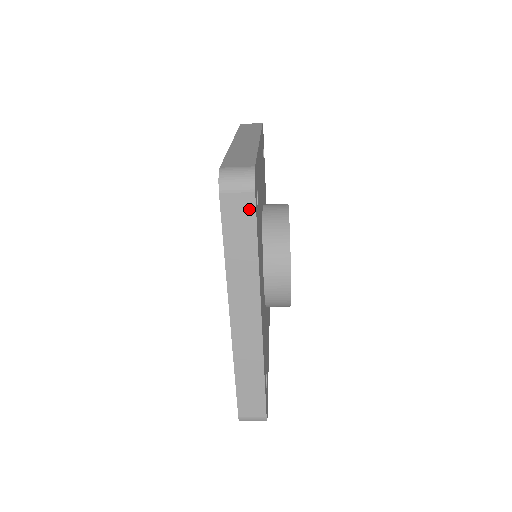
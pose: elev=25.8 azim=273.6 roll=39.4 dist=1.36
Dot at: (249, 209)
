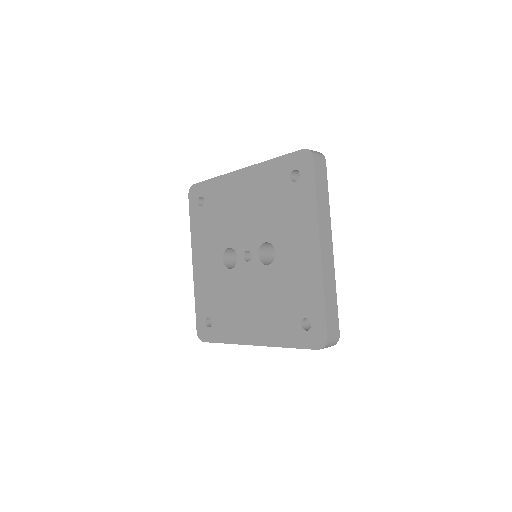
Dot at: occluded
